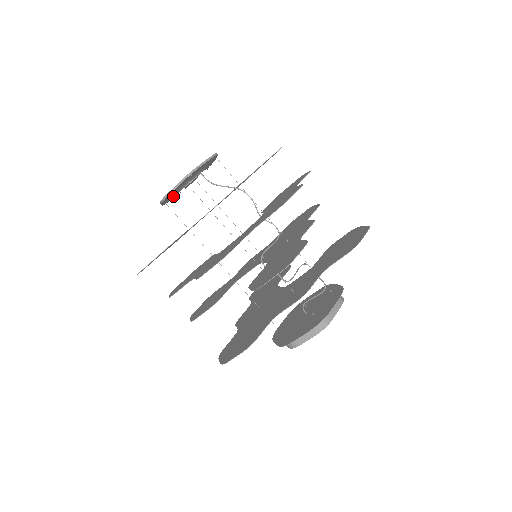
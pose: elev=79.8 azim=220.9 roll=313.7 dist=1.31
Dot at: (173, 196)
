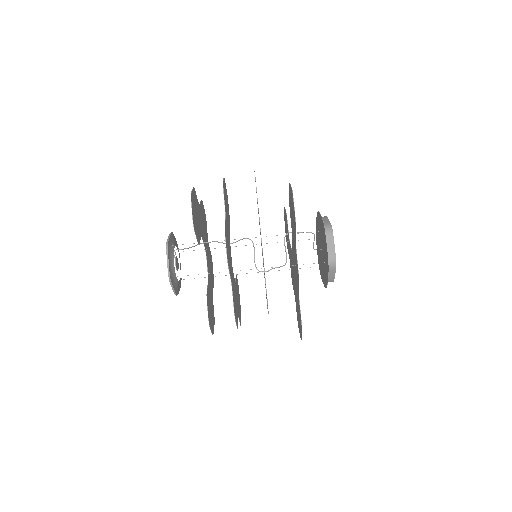
Dot at: (178, 283)
